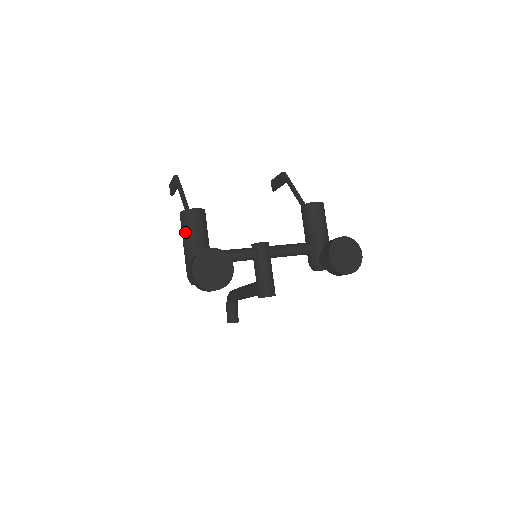
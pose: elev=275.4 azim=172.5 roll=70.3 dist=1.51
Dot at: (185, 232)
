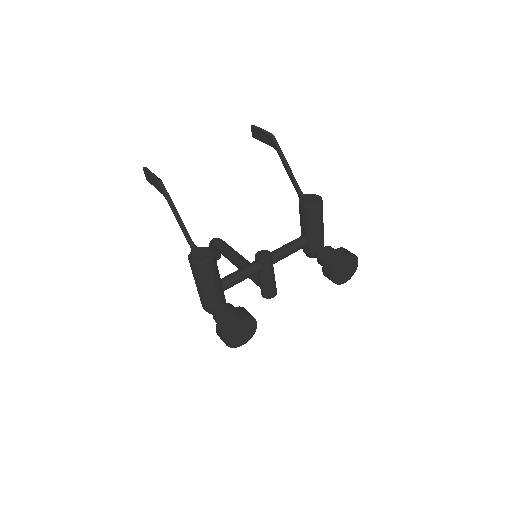
Dot at: (199, 280)
